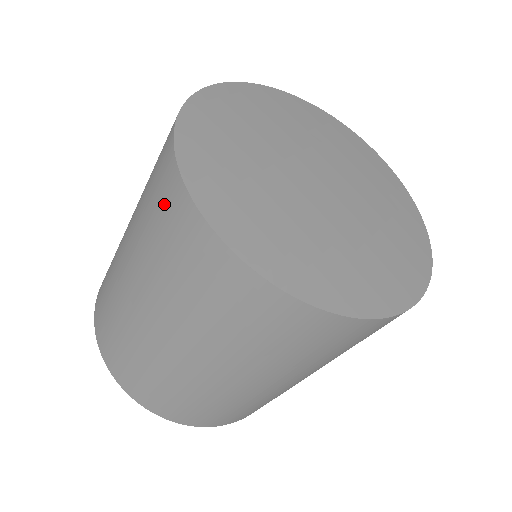
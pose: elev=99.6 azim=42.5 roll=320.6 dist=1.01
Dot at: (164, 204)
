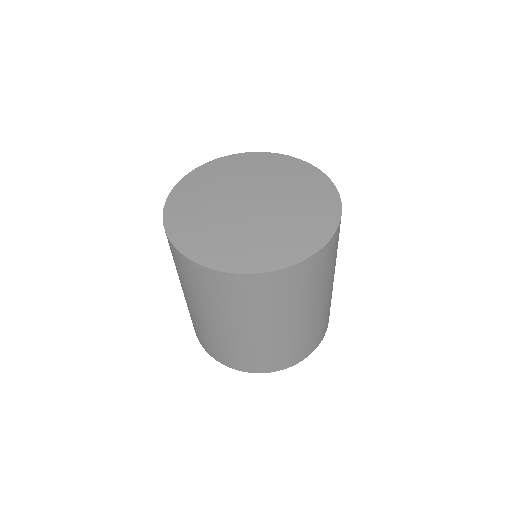
Dot at: (213, 285)
